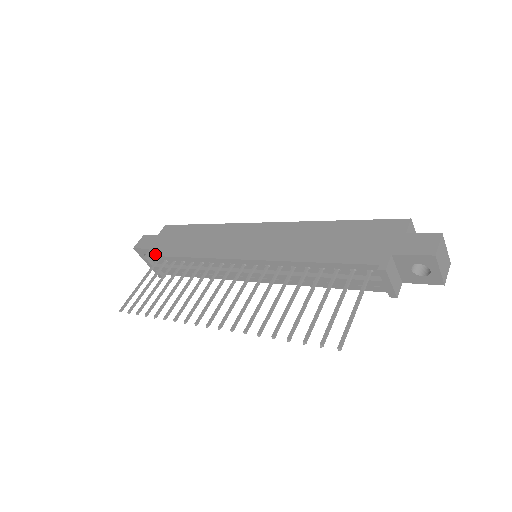
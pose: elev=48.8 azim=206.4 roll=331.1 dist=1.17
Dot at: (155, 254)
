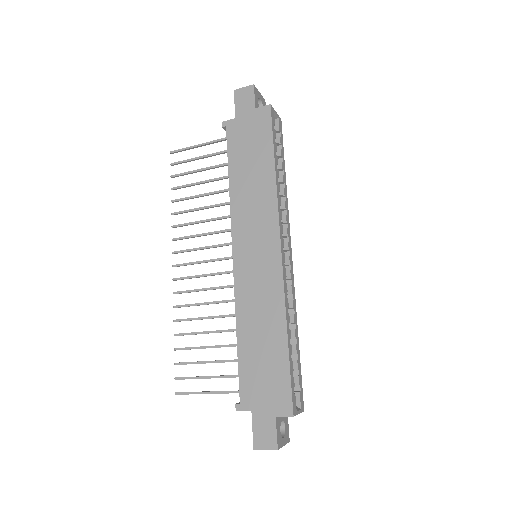
Dot at: (228, 135)
